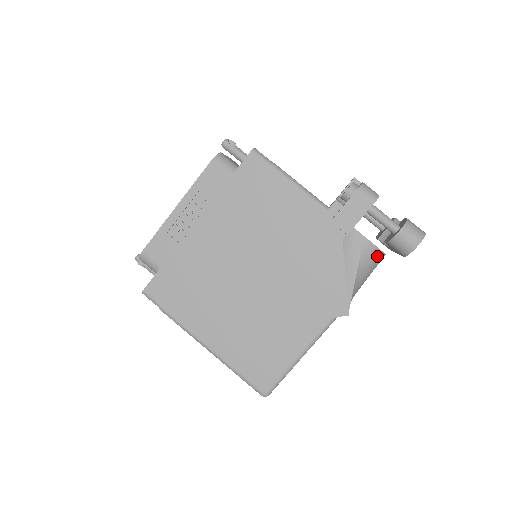
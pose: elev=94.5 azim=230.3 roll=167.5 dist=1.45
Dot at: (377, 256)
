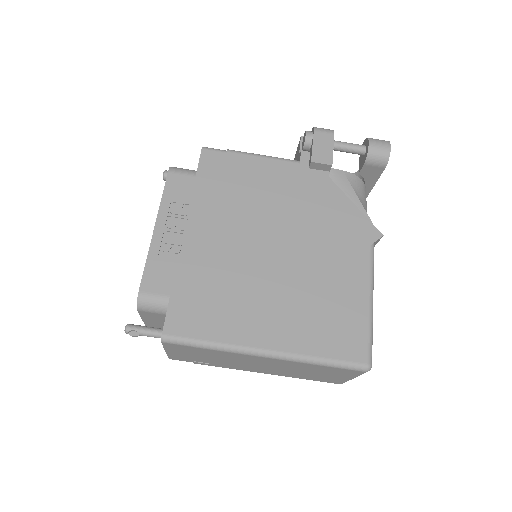
Dot at: (363, 187)
